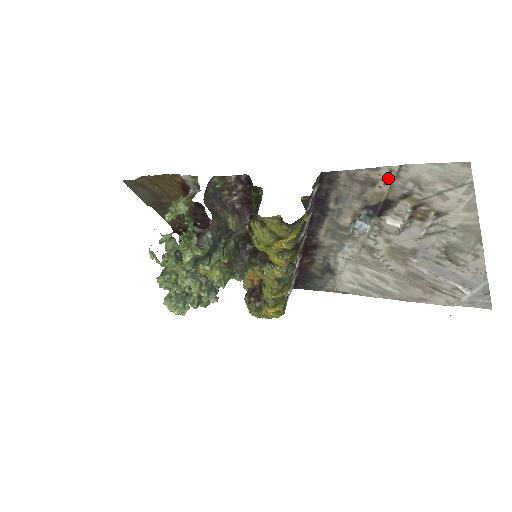
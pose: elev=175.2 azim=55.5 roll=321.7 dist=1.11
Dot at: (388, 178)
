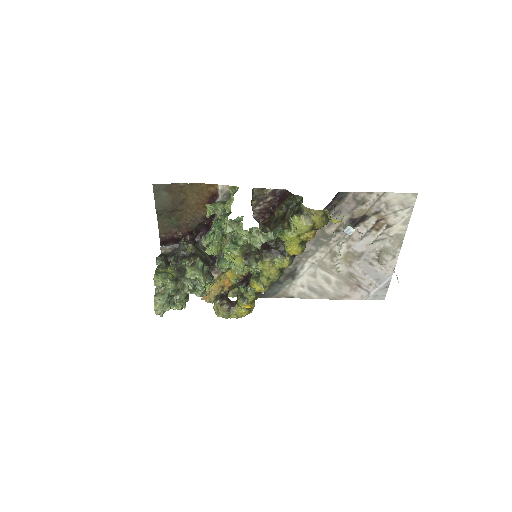
Dot at: (374, 200)
